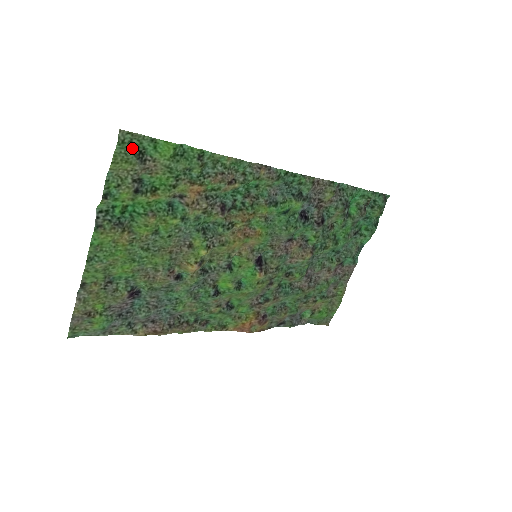
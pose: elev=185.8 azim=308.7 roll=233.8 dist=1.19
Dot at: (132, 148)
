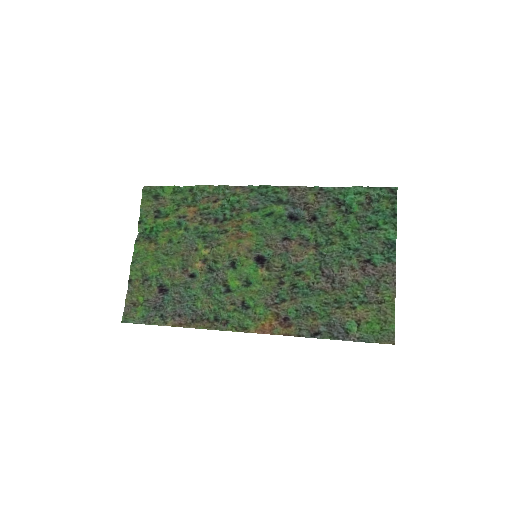
Dot at: (151, 194)
